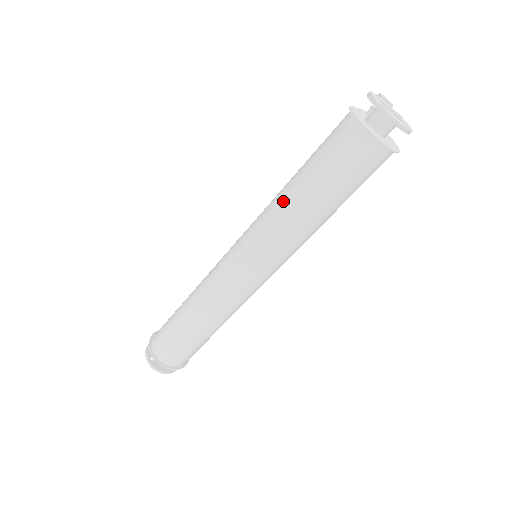
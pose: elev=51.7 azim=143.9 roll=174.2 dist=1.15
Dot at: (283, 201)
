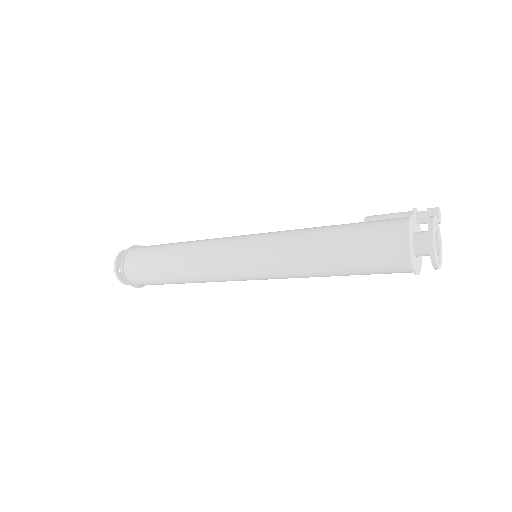
Dot at: (307, 251)
